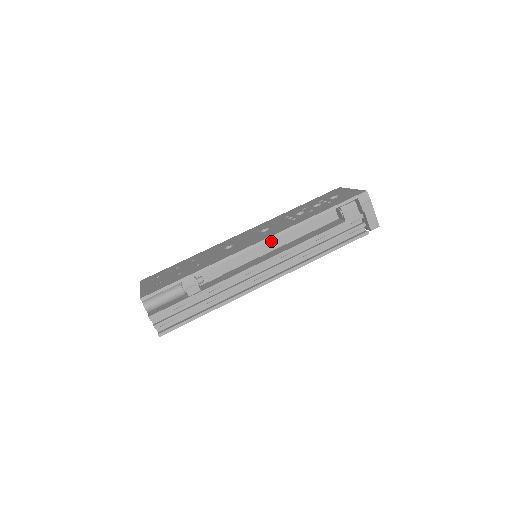
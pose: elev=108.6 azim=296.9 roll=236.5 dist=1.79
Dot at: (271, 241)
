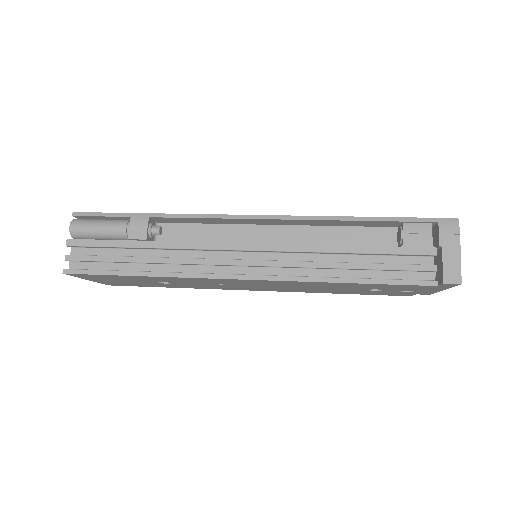
Dot at: (280, 233)
